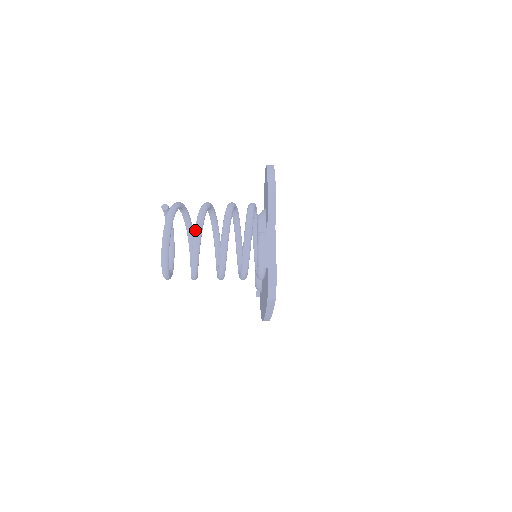
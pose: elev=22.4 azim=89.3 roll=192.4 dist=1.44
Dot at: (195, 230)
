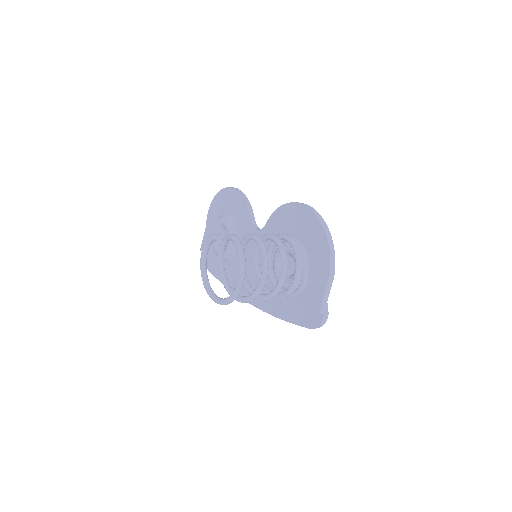
Dot at: (264, 275)
